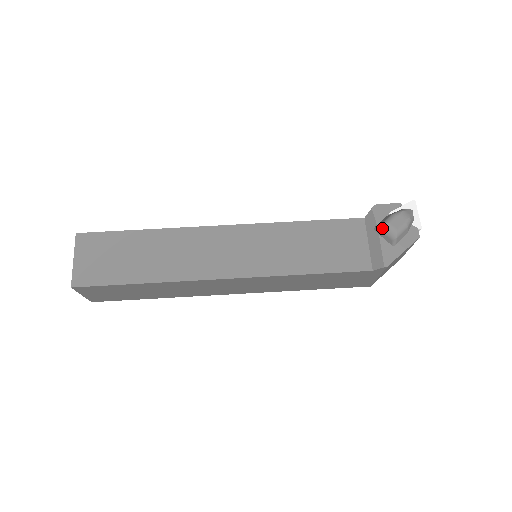
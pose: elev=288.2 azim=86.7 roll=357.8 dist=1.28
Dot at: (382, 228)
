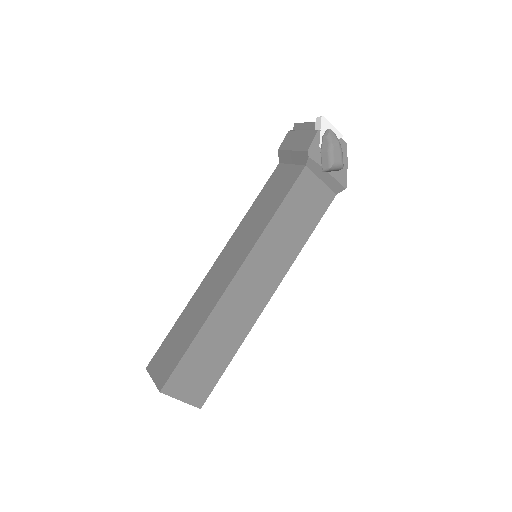
Dot at: (331, 170)
